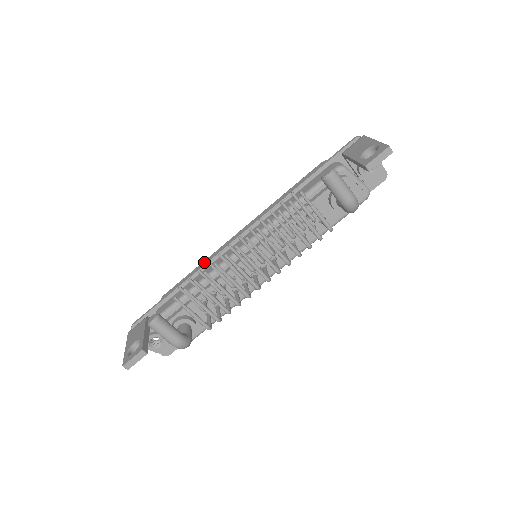
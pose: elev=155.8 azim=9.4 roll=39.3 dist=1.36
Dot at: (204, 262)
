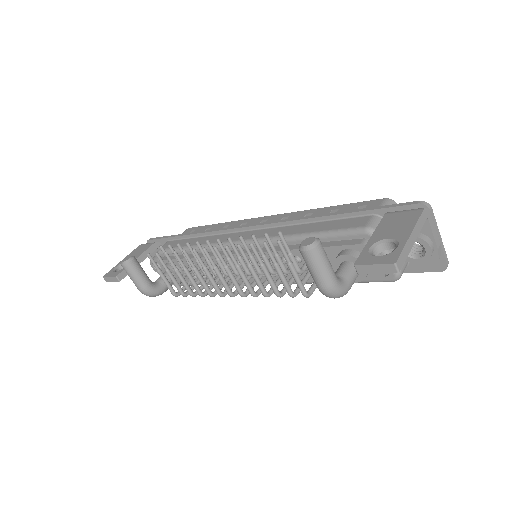
Dot at: (226, 223)
